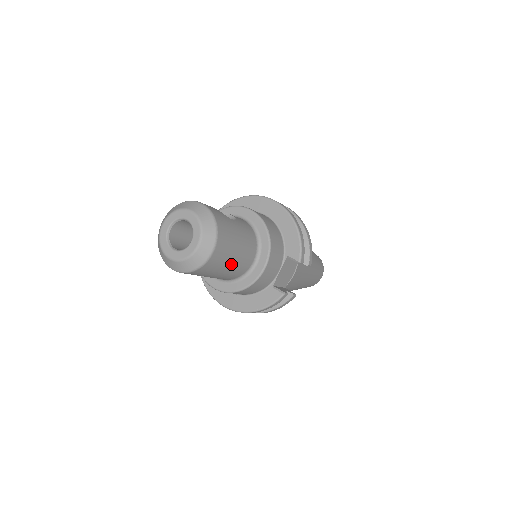
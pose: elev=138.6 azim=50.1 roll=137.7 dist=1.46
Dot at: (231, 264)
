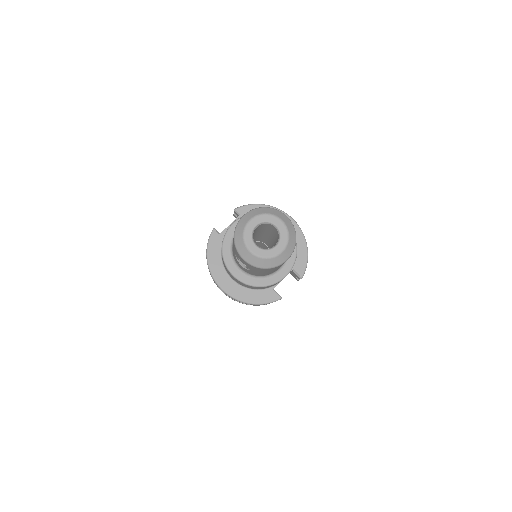
Dot at: (277, 268)
